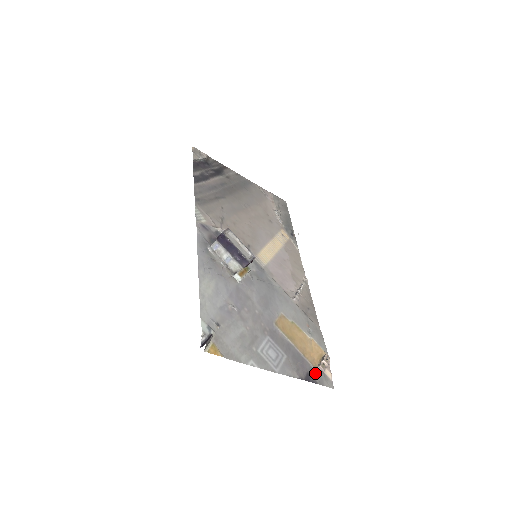
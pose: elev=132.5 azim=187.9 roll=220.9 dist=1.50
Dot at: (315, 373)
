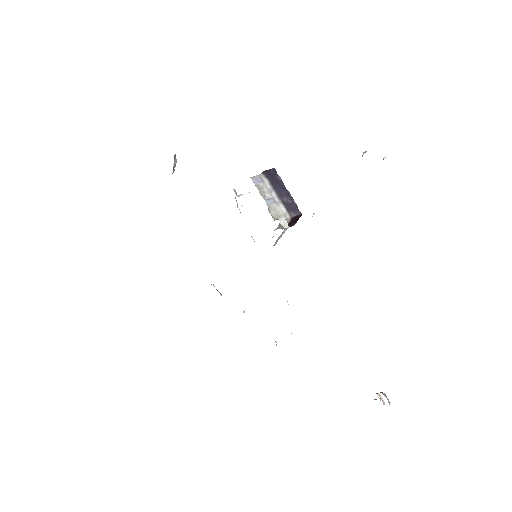
Dot at: occluded
